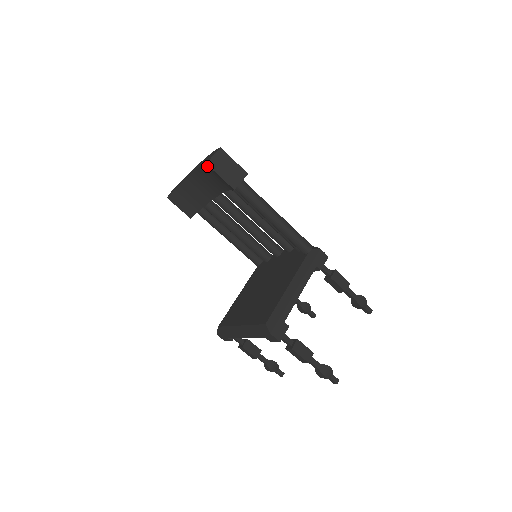
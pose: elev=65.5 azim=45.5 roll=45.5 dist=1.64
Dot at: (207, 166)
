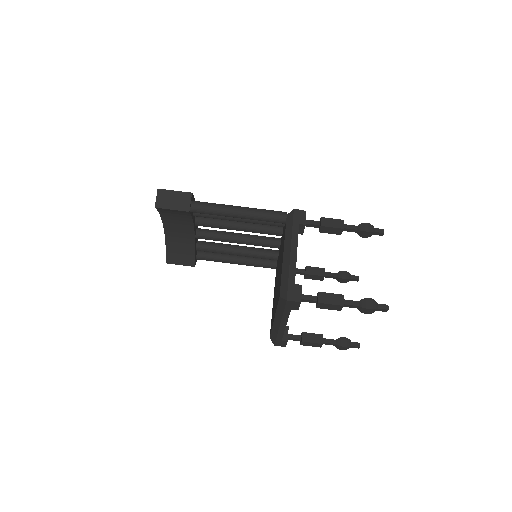
Dot at: (160, 210)
